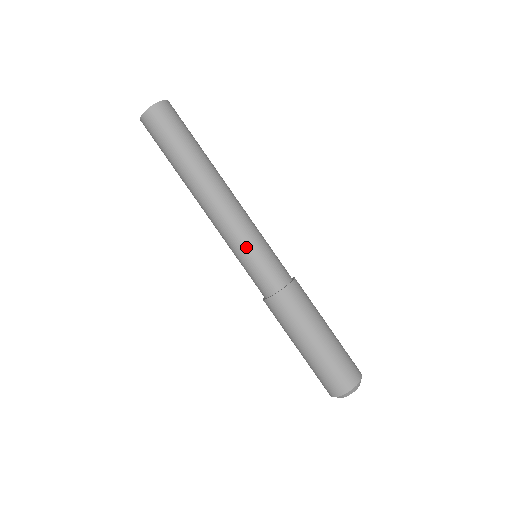
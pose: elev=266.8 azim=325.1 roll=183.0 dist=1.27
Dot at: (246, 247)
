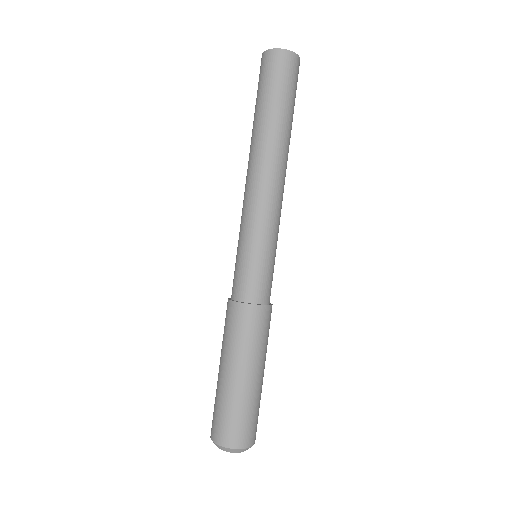
Dot at: (270, 241)
